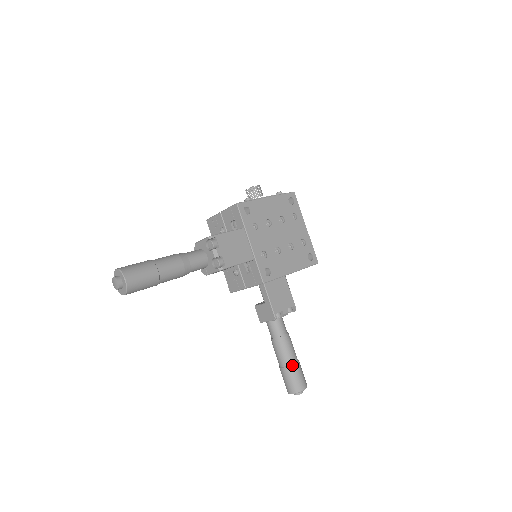
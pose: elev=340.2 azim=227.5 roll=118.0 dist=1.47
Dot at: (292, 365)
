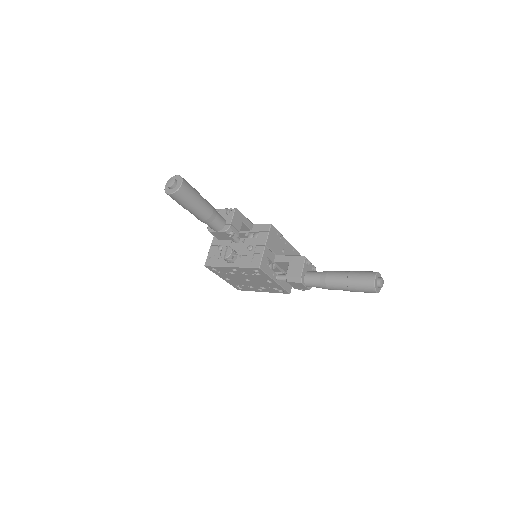
Dot at: (351, 271)
